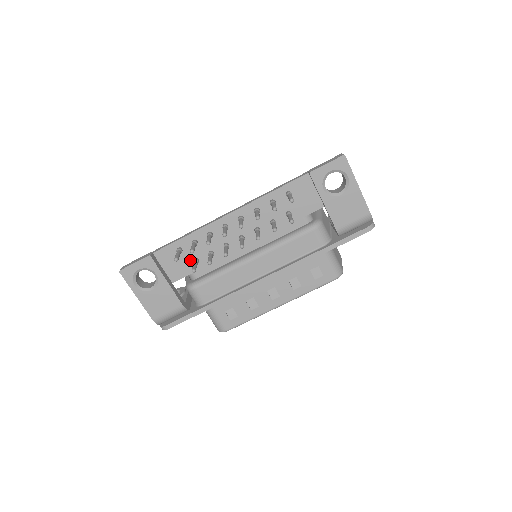
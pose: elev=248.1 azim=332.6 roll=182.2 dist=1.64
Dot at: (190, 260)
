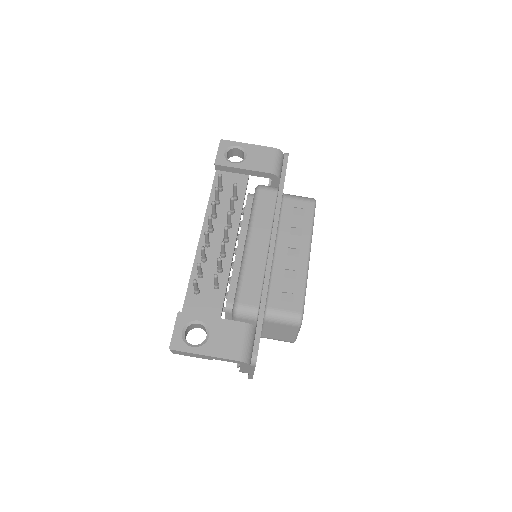
Dot at: (212, 291)
